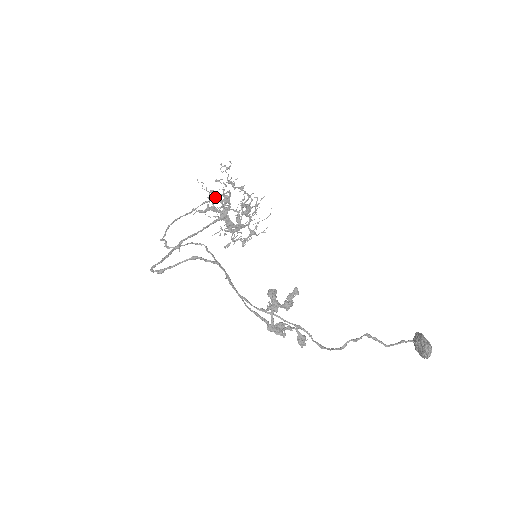
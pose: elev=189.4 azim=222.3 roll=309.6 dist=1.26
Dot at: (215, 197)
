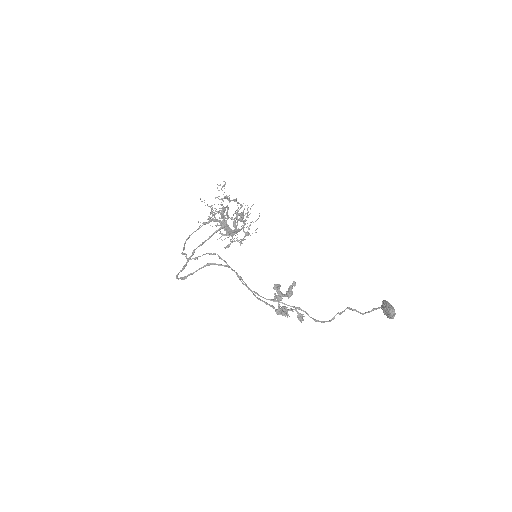
Dot at: (217, 212)
